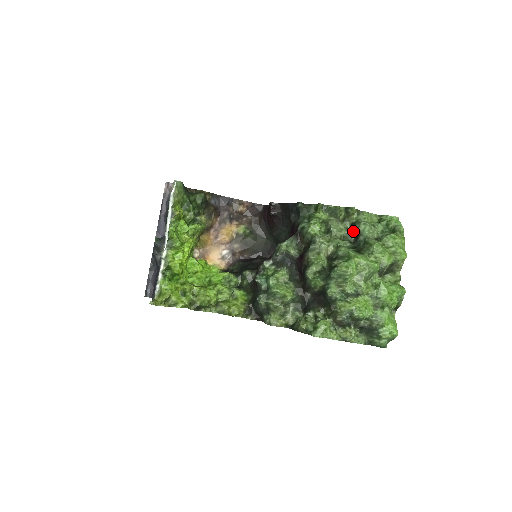
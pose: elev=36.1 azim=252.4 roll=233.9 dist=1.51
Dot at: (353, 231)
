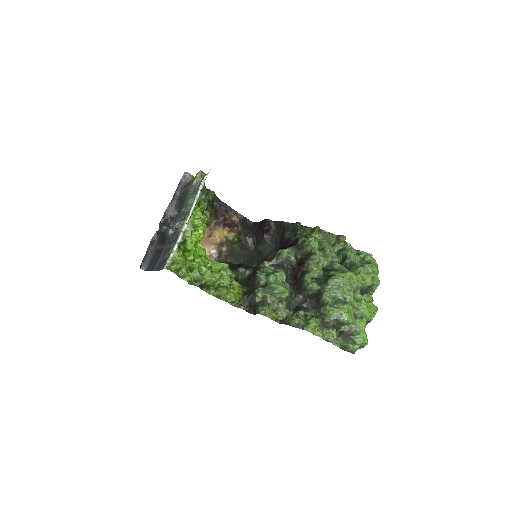
Dot at: (340, 255)
